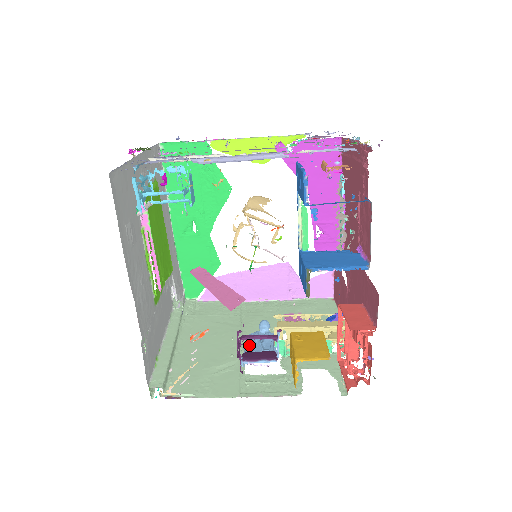
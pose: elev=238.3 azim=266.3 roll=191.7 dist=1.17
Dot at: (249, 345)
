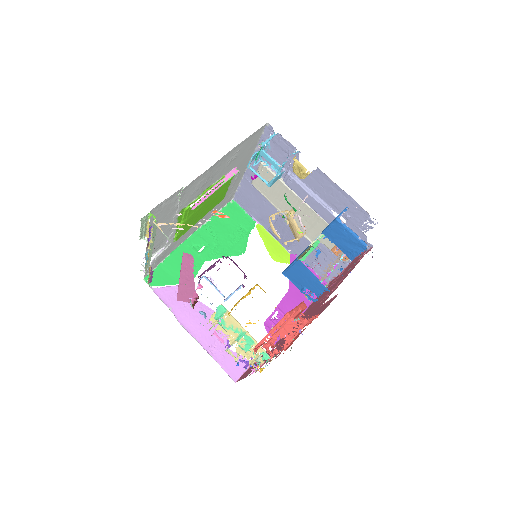
Dot at: occluded
